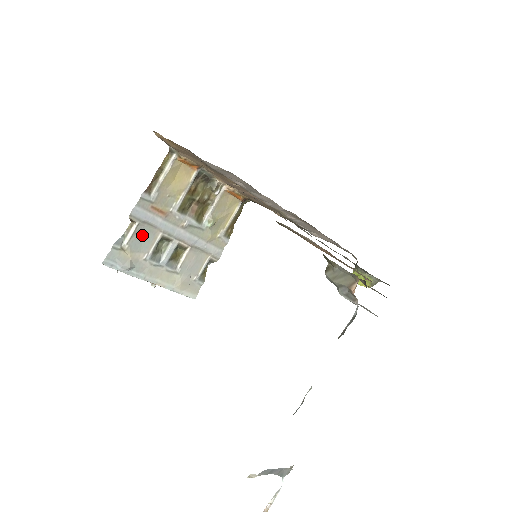
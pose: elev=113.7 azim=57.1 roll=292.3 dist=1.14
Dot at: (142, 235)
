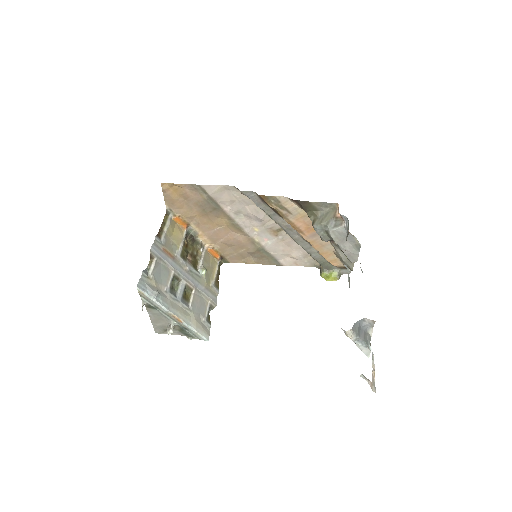
Dot at: (160, 270)
